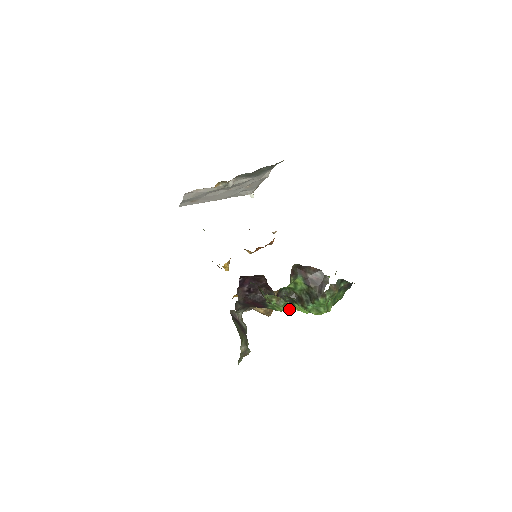
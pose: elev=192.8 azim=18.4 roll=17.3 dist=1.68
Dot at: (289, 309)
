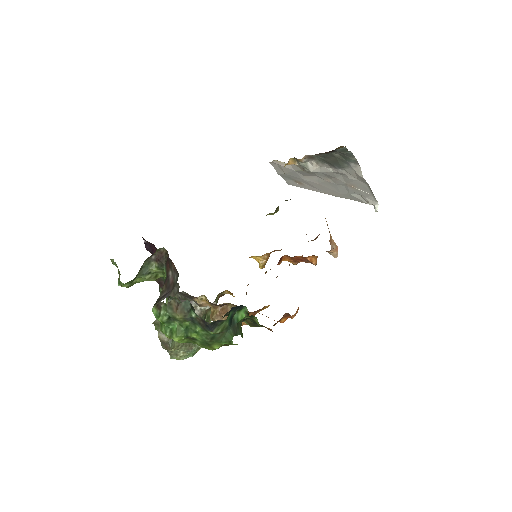
Dot at: occluded
